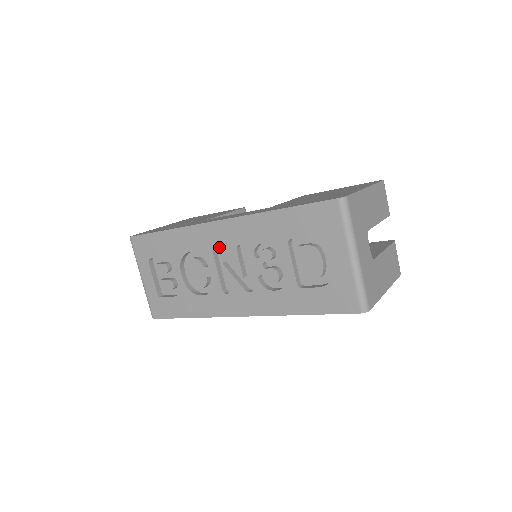
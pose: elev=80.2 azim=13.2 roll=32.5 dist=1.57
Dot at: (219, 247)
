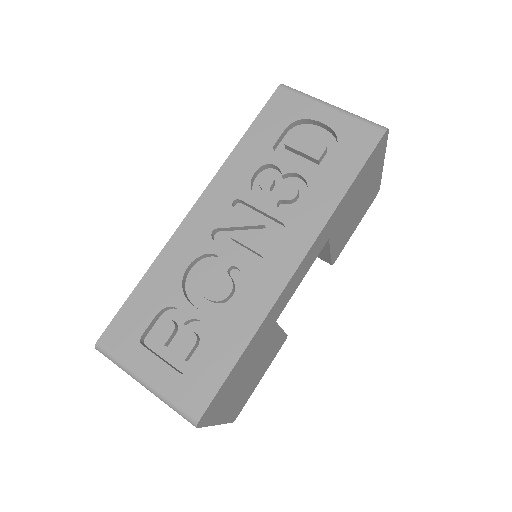
Dot at: (215, 226)
